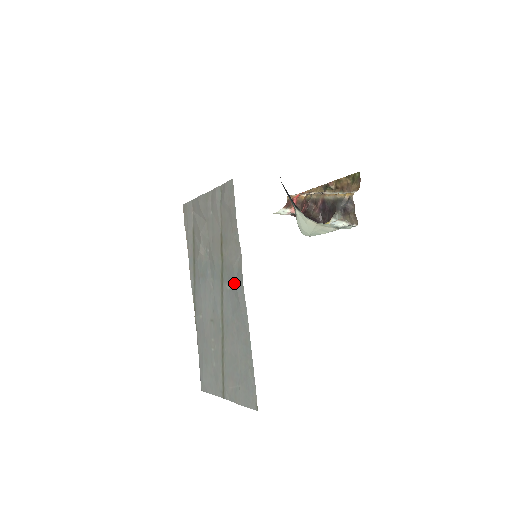
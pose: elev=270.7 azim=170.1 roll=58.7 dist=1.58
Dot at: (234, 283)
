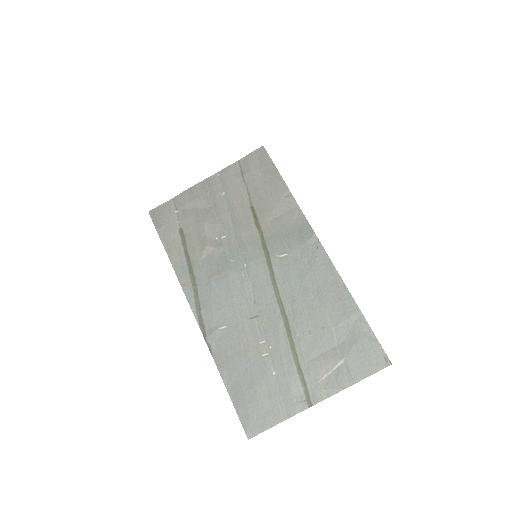
Dot at: (297, 243)
